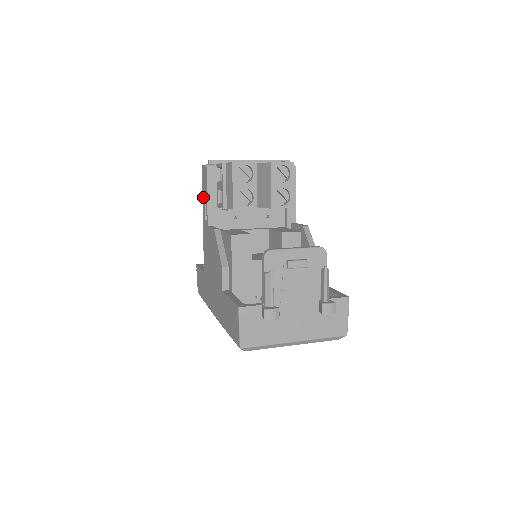
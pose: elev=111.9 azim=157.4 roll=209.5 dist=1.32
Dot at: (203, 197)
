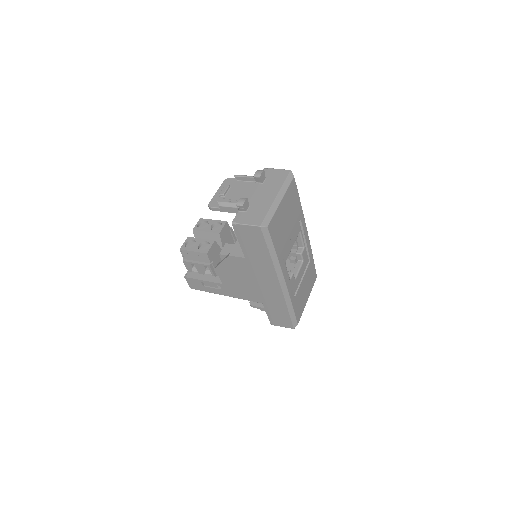
Dot at: (208, 290)
